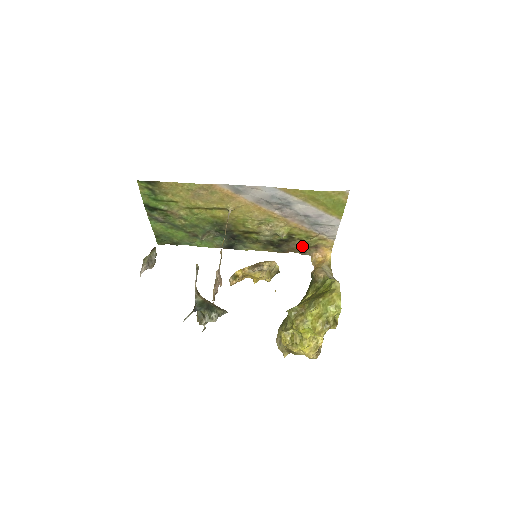
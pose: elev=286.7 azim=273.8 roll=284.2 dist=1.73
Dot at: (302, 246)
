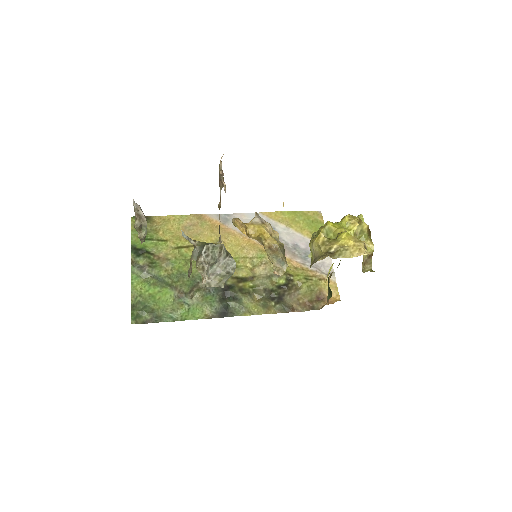
Dot at: (306, 295)
